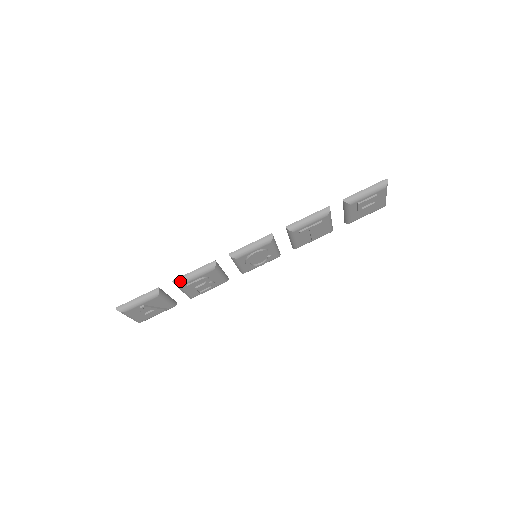
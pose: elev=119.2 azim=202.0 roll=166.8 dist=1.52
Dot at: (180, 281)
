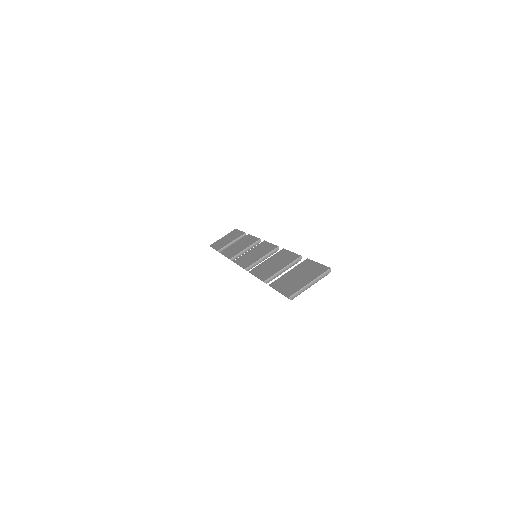
Dot at: occluded
